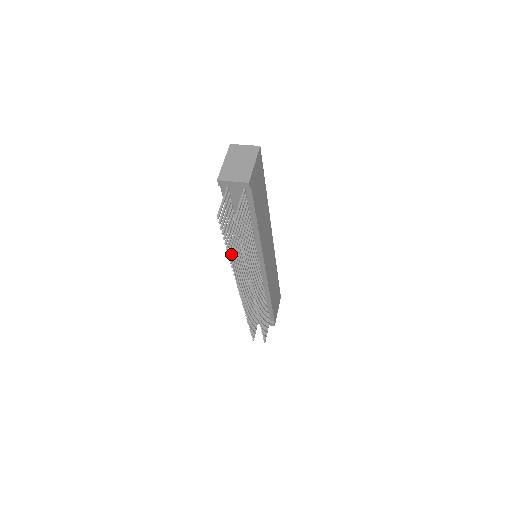
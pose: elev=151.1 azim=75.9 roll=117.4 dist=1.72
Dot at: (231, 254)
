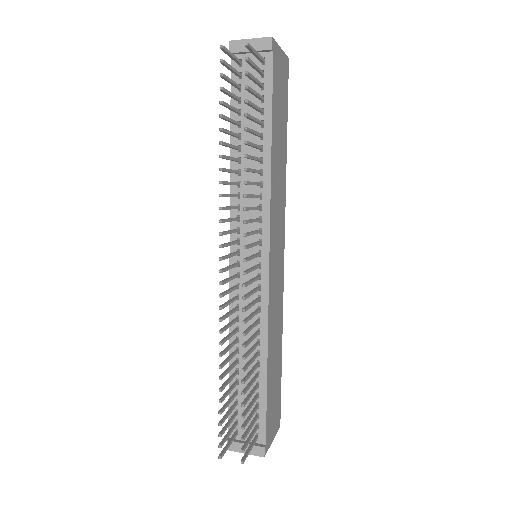
Dot at: (224, 155)
